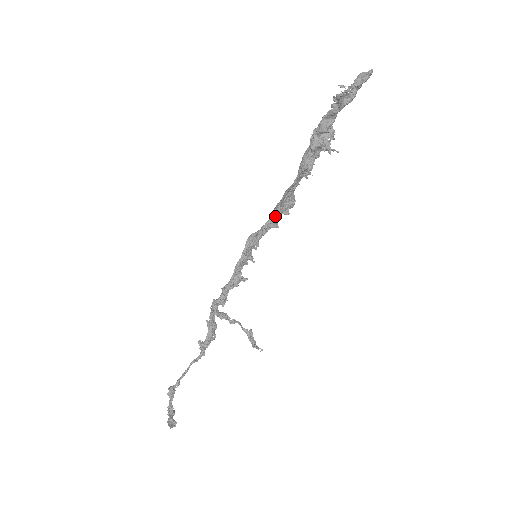
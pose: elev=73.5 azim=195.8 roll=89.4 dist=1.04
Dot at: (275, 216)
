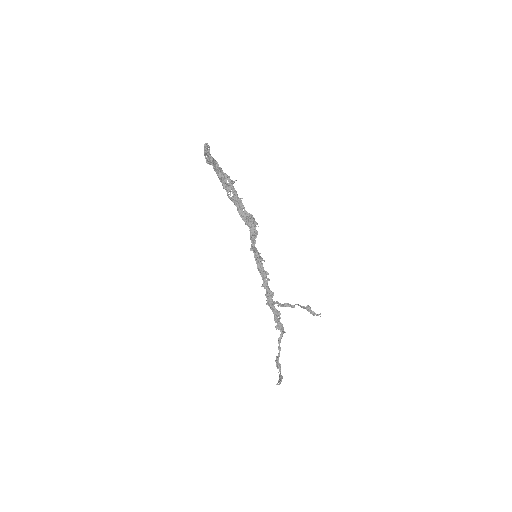
Dot at: (251, 230)
